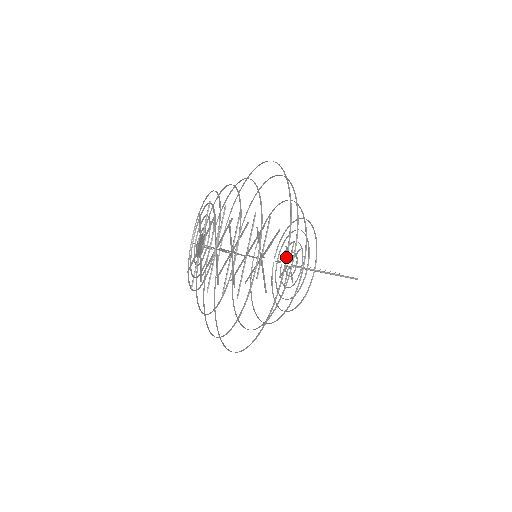
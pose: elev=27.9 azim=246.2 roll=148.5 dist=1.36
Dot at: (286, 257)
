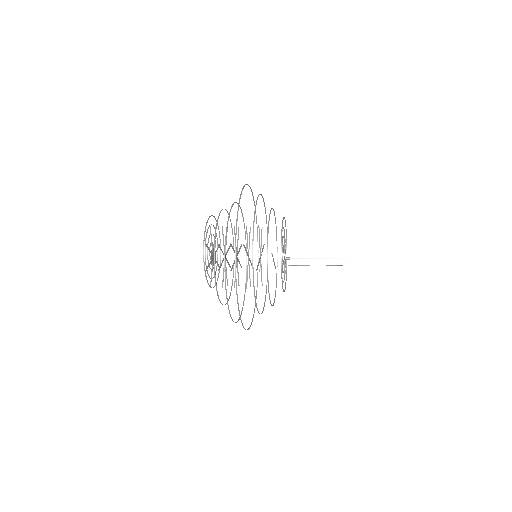
Dot at: (236, 220)
